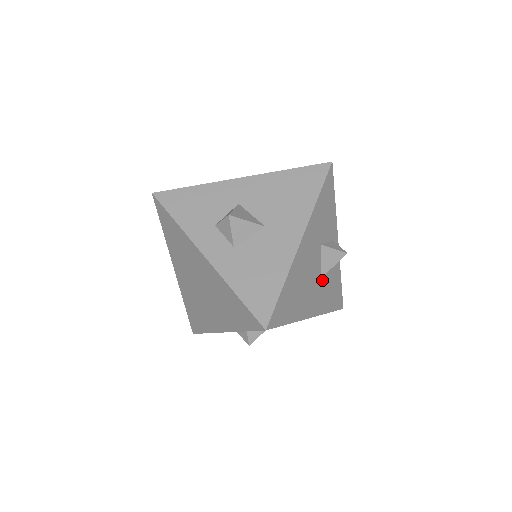
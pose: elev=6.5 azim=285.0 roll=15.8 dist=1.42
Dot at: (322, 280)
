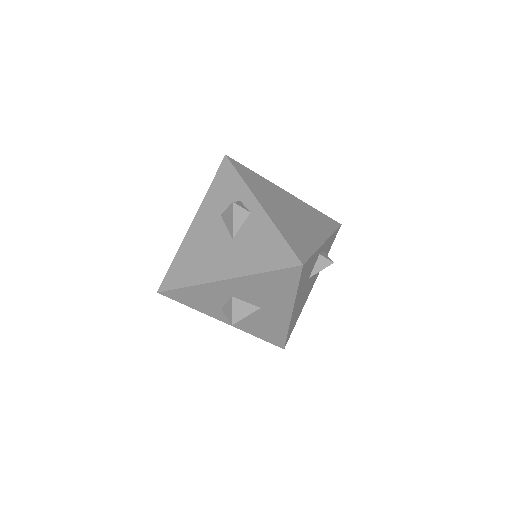
Dot at: occluded
